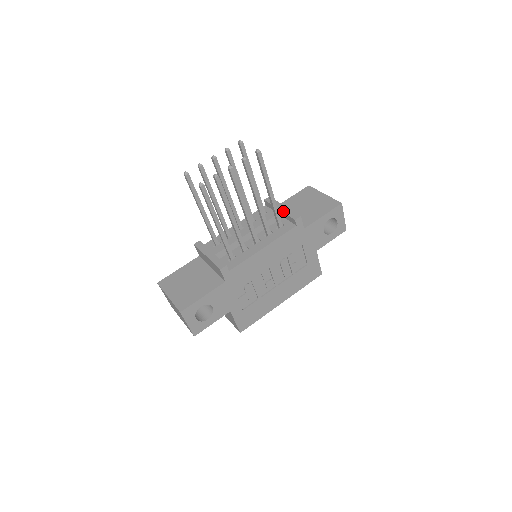
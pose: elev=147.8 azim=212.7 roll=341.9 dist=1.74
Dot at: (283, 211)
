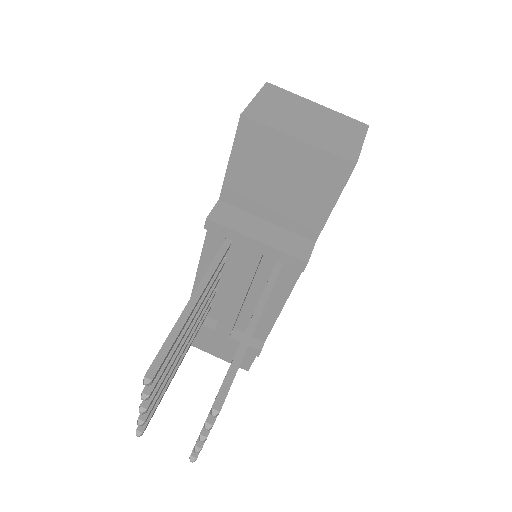
Dot at: (265, 255)
